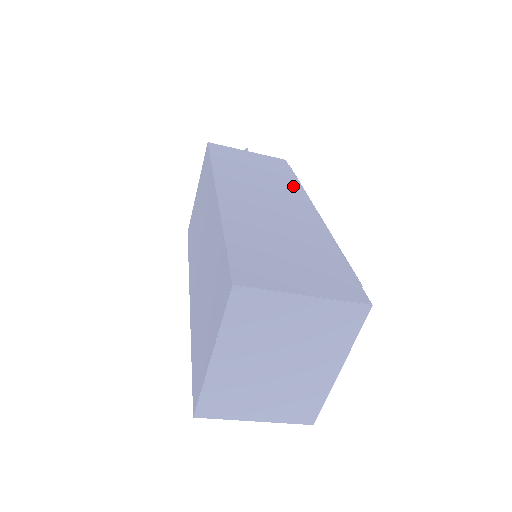
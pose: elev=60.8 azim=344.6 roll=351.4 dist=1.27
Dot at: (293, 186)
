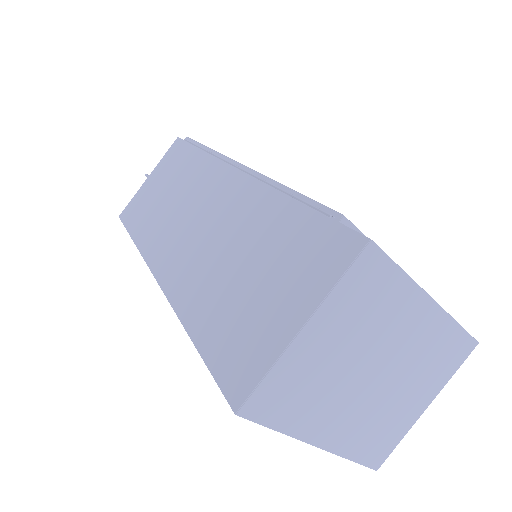
Dot at: (201, 165)
